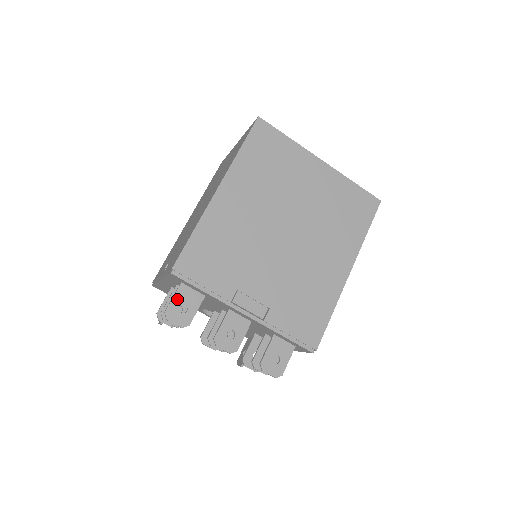
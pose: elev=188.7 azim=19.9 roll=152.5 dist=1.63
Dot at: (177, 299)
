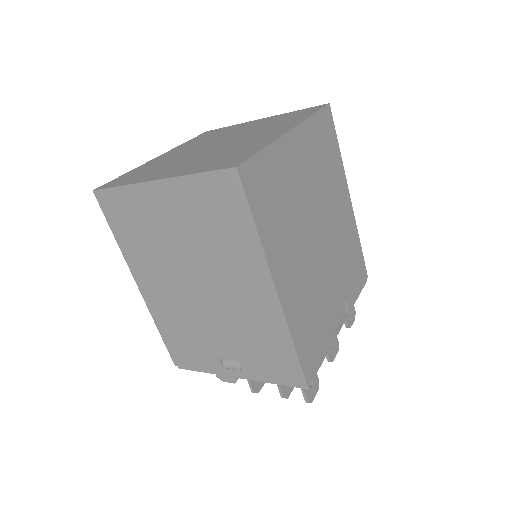
Dot at: occluded
